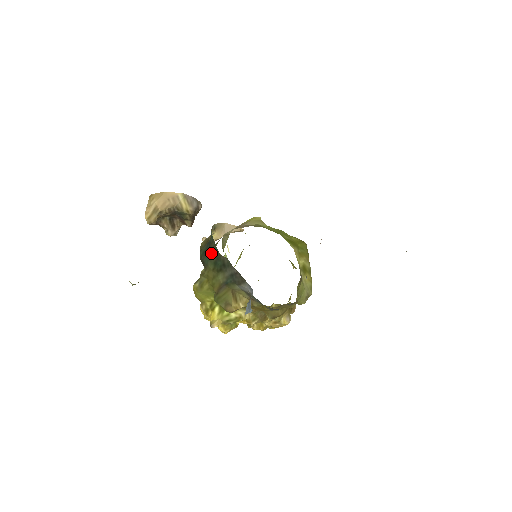
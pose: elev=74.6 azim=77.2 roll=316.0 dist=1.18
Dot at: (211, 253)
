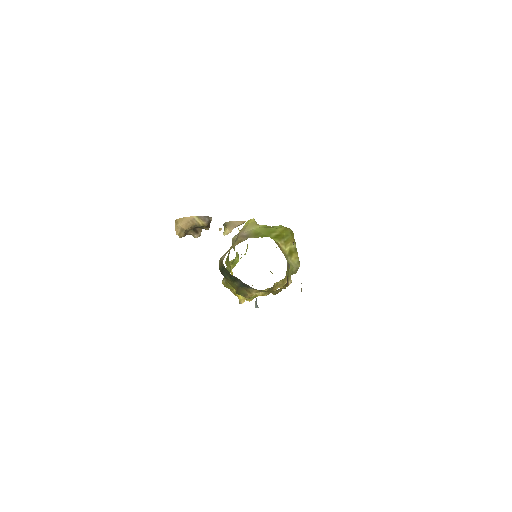
Dot at: (226, 272)
